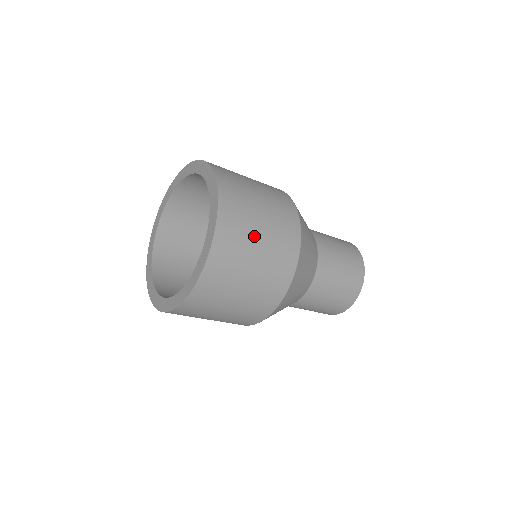
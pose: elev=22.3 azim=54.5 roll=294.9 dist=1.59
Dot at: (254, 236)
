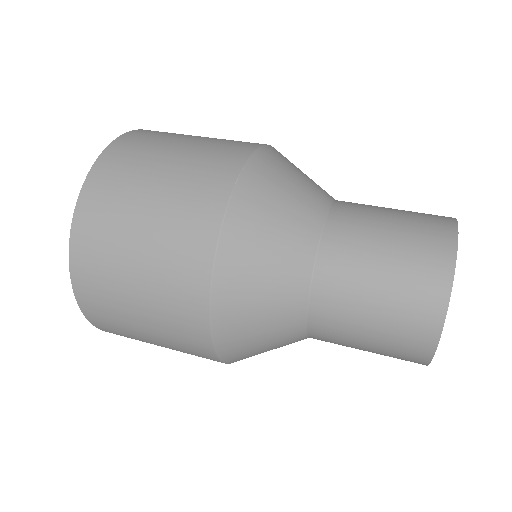
Dot at: (126, 278)
